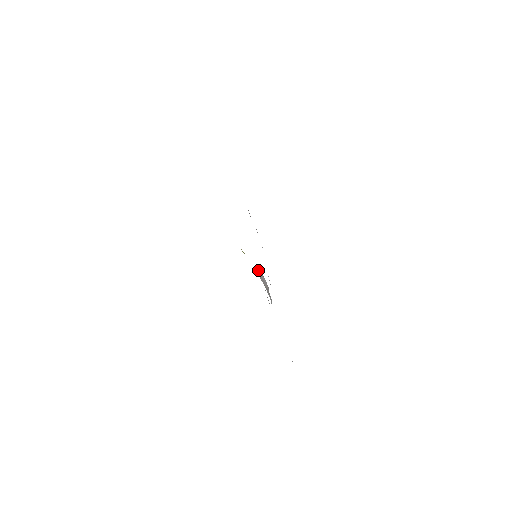
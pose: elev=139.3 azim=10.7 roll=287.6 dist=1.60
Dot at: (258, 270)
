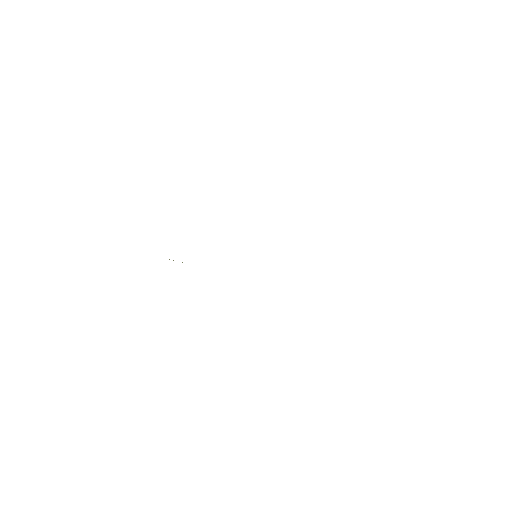
Dot at: occluded
